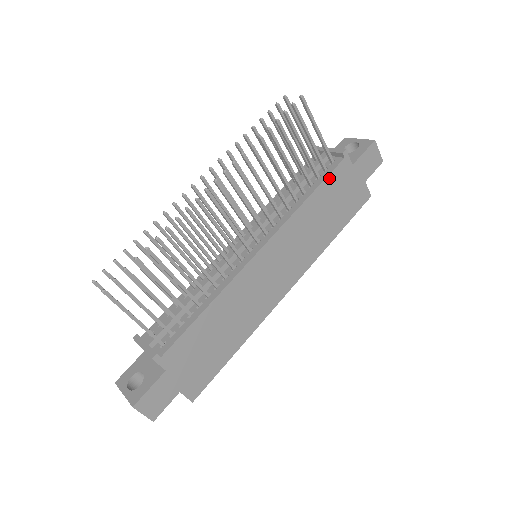
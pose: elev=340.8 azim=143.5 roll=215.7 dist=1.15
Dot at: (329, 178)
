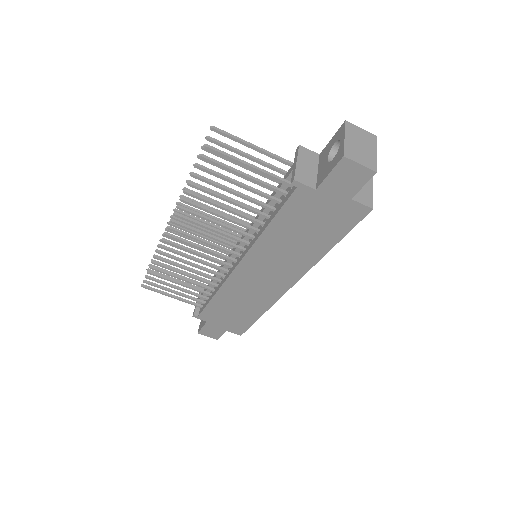
Dot at: (285, 208)
